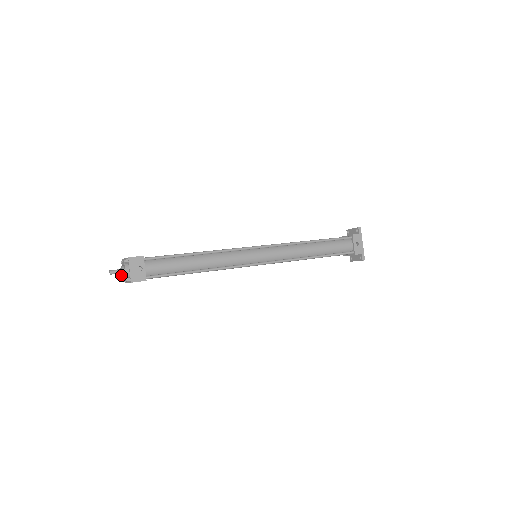
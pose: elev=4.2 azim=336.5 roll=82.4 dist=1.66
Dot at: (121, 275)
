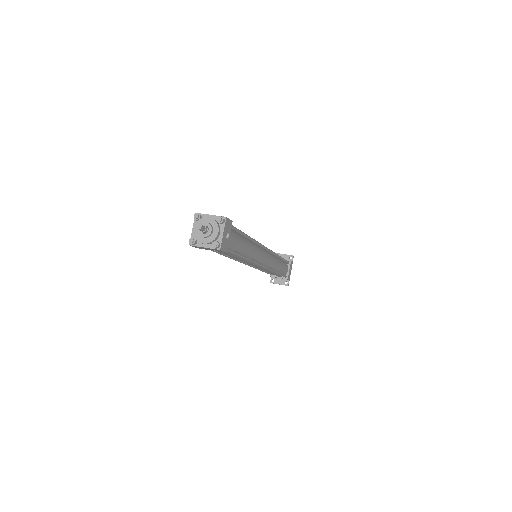
Dot at: (199, 234)
